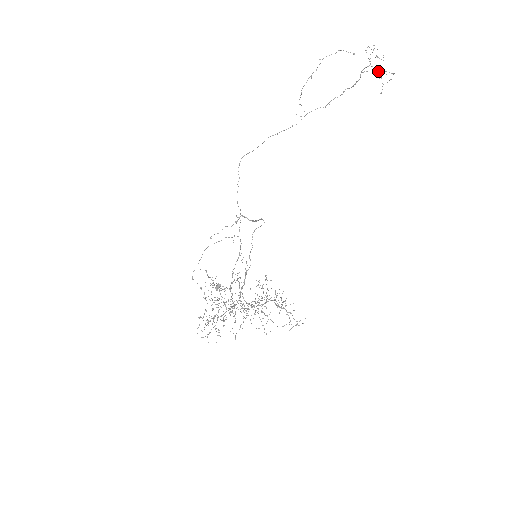
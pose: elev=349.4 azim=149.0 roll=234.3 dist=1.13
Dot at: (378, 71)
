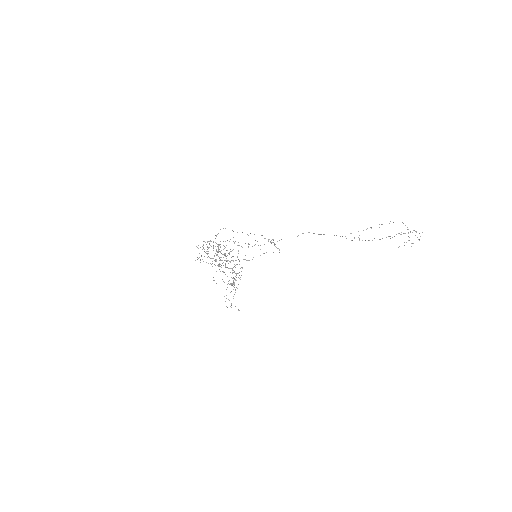
Dot at: (409, 240)
